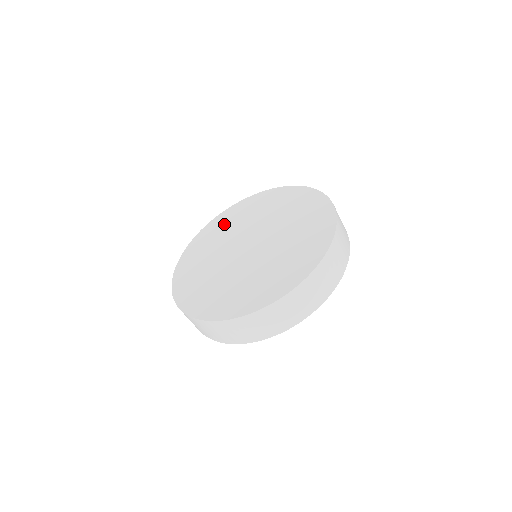
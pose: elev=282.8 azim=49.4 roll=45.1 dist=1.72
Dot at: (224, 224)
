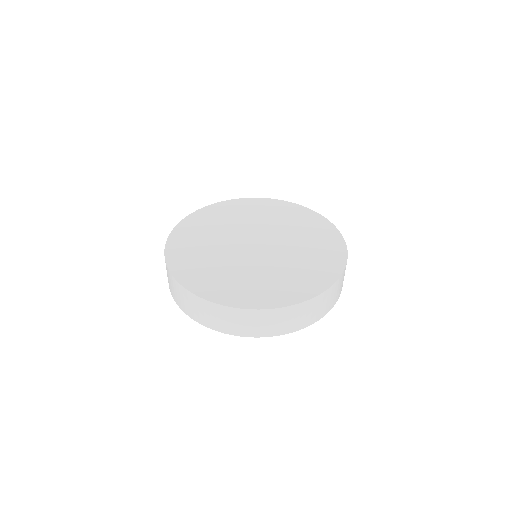
Dot at: (267, 210)
